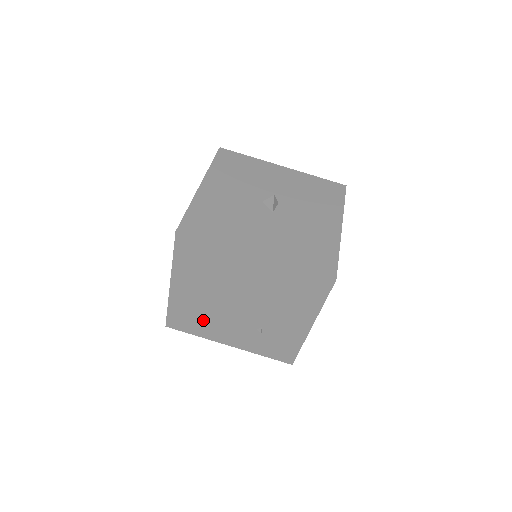
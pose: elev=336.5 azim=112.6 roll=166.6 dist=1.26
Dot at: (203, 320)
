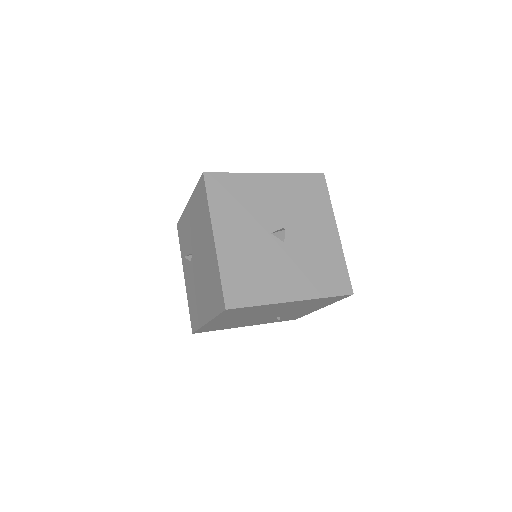
Dot at: (229, 325)
